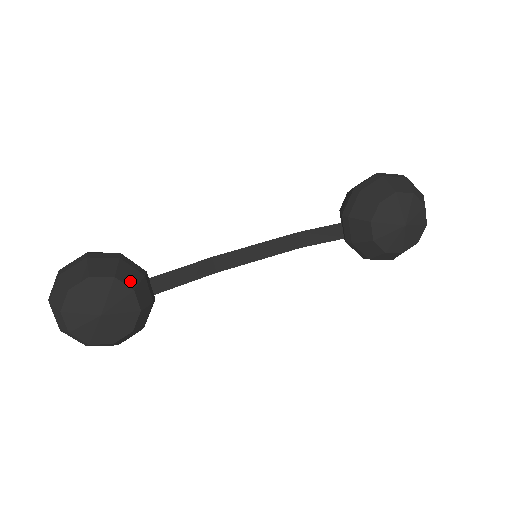
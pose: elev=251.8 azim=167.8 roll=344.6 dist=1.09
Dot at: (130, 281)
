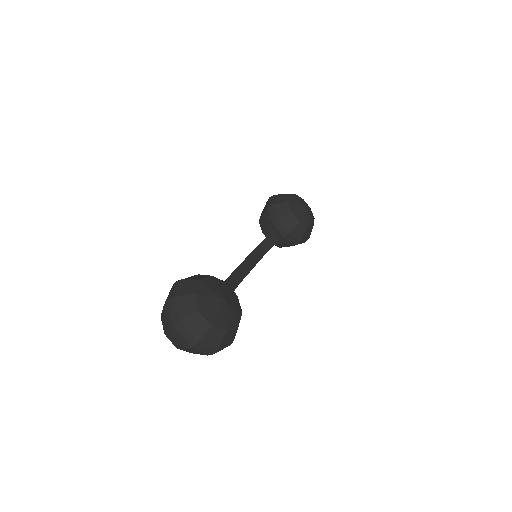
Dot at: occluded
